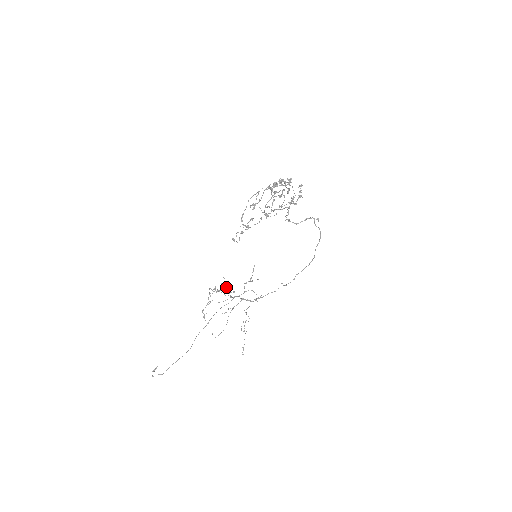
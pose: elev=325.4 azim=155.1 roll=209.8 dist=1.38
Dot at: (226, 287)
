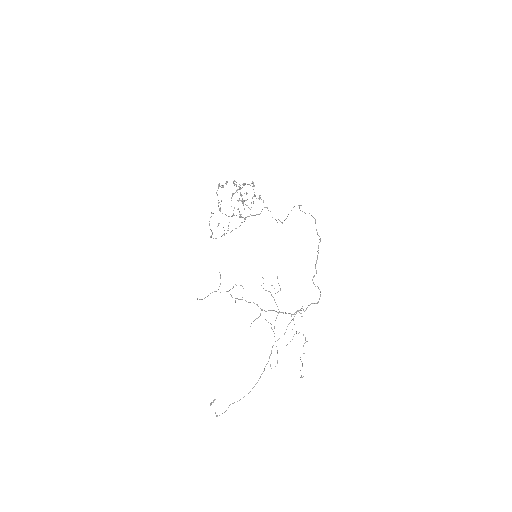
Dot at: occluded
